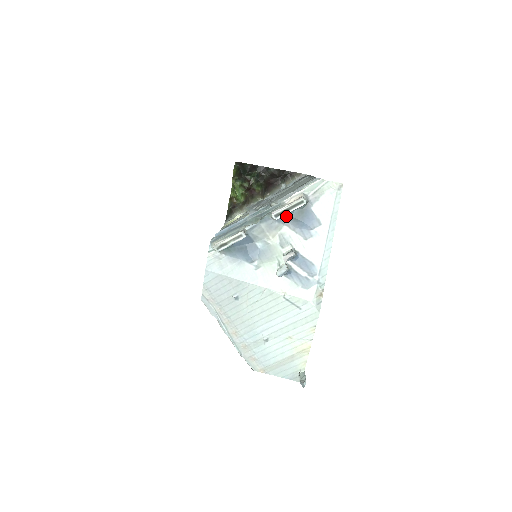
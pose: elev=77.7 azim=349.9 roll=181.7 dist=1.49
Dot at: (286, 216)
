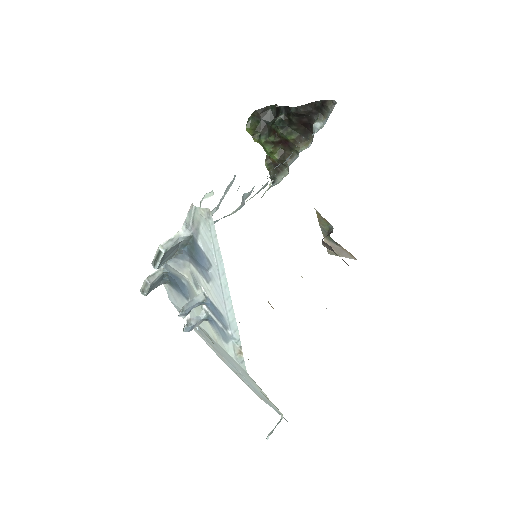
Dot at: (184, 253)
